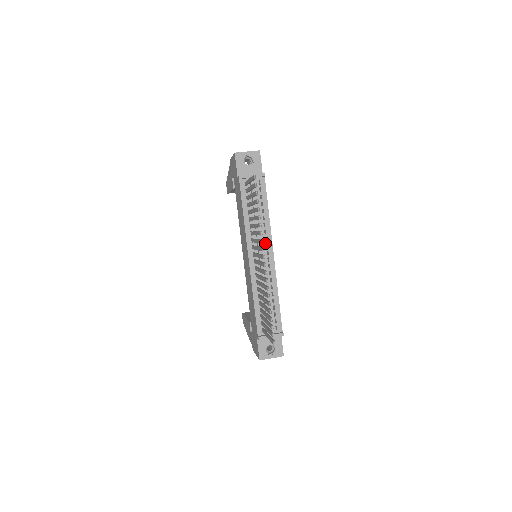
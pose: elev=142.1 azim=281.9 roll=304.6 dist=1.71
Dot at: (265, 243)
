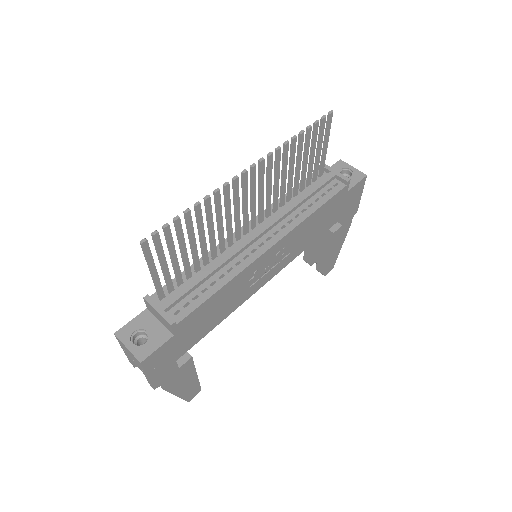
Dot at: (277, 229)
